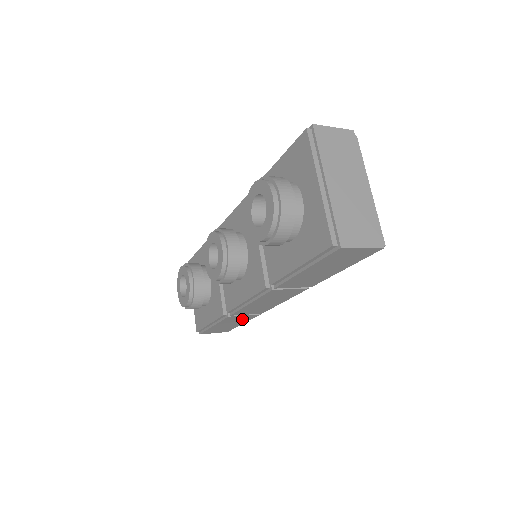
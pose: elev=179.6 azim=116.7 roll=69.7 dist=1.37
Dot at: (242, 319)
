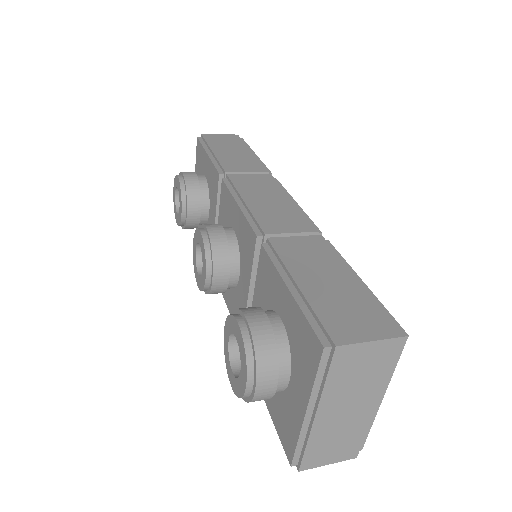
Dot at: occluded
